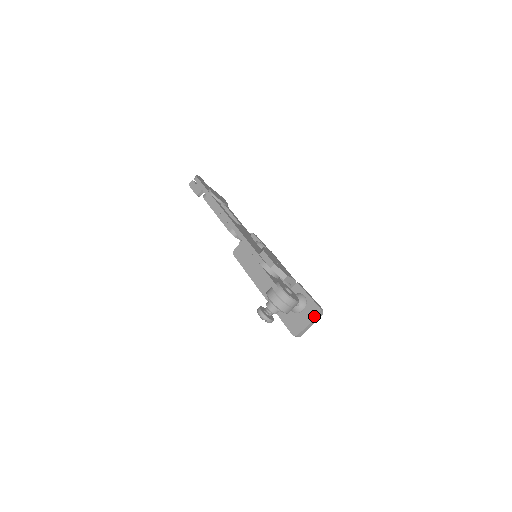
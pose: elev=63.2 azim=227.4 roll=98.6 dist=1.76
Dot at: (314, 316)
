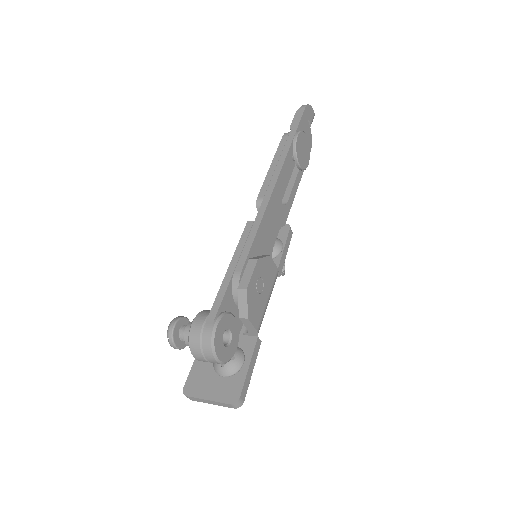
Dot at: (223, 399)
